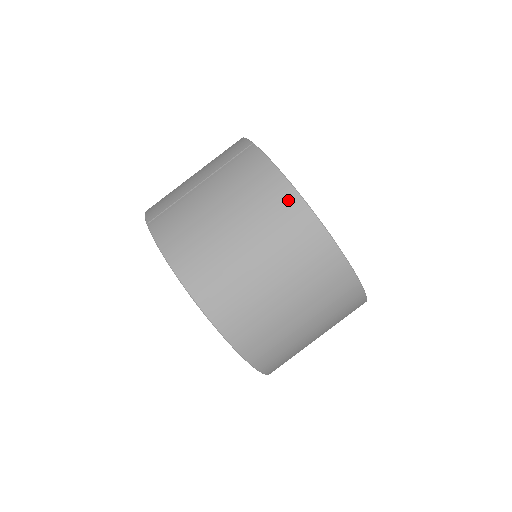
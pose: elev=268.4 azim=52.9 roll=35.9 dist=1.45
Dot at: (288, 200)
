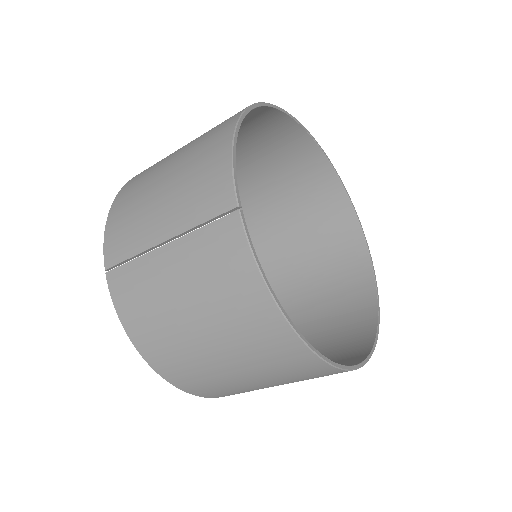
Dot at: (275, 329)
